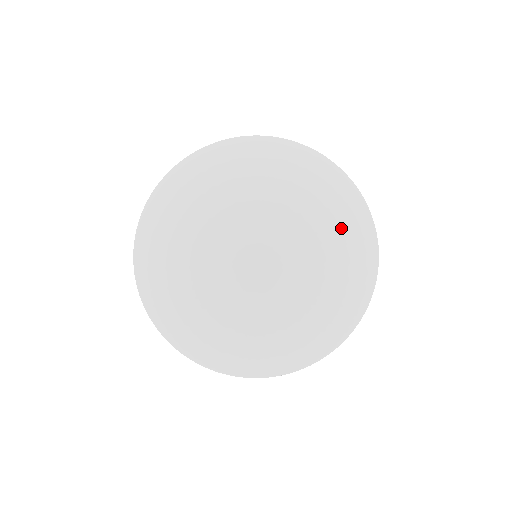
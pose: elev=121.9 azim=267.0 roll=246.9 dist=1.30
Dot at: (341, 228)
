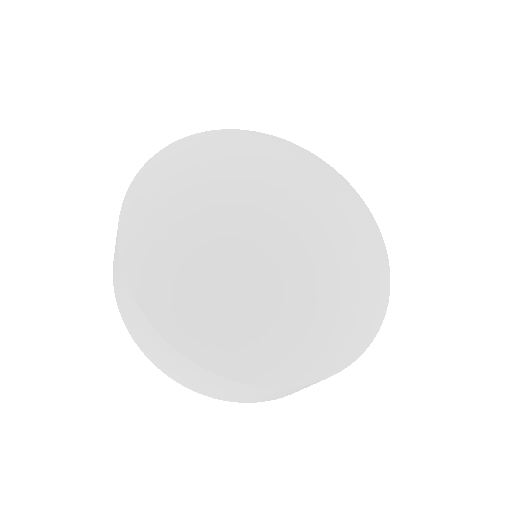
Dot at: (320, 174)
